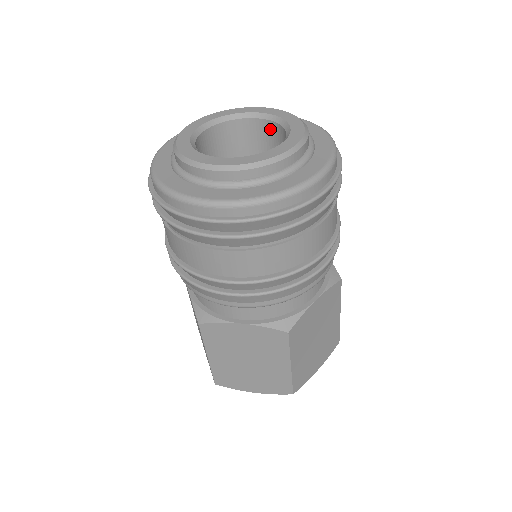
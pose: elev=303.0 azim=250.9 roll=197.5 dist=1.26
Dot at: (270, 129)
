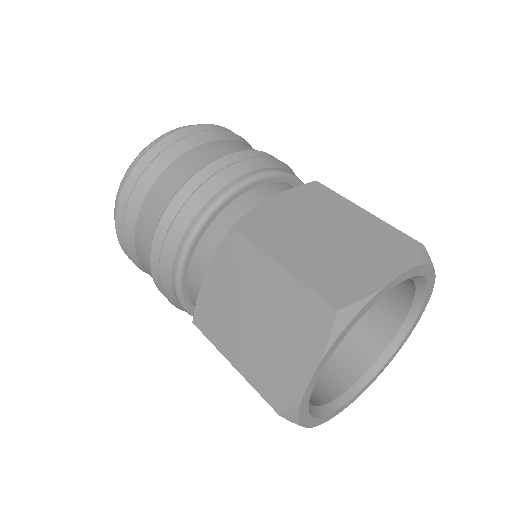
Dot at: occluded
